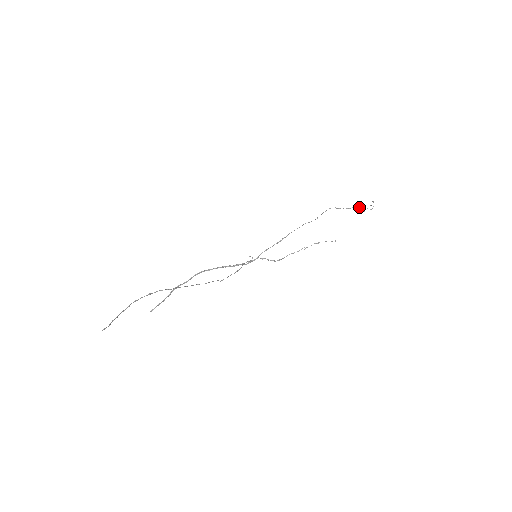
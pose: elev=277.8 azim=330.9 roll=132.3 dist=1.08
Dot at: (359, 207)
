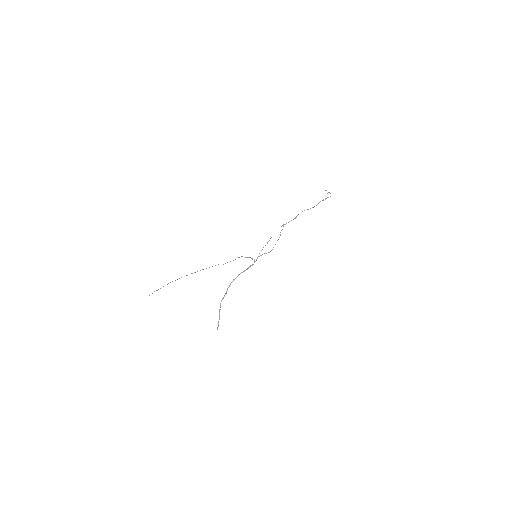
Dot at: (322, 200)
